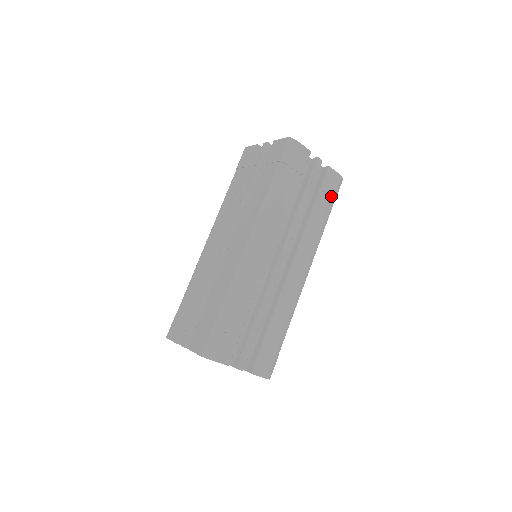
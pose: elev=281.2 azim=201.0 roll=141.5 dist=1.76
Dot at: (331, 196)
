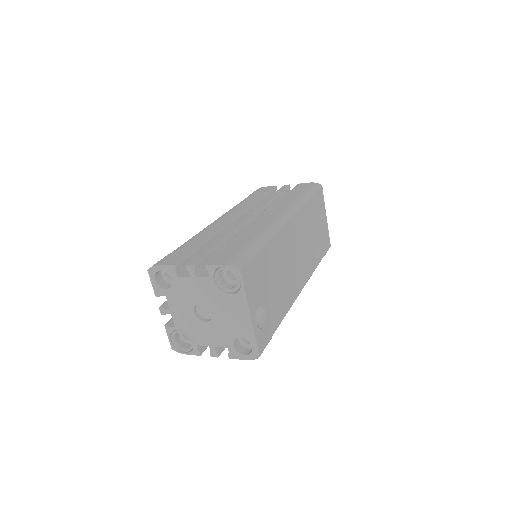
Dot at: (305, 189)
